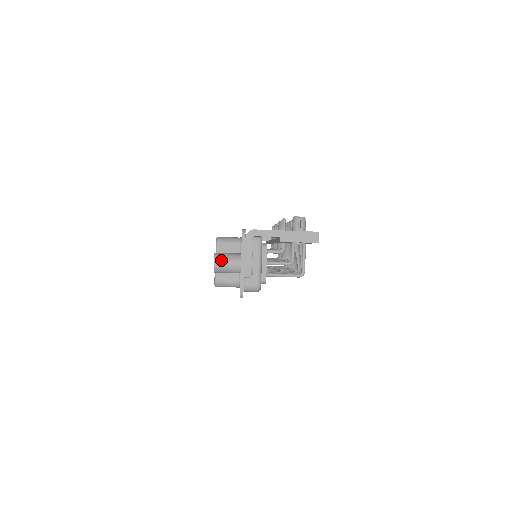
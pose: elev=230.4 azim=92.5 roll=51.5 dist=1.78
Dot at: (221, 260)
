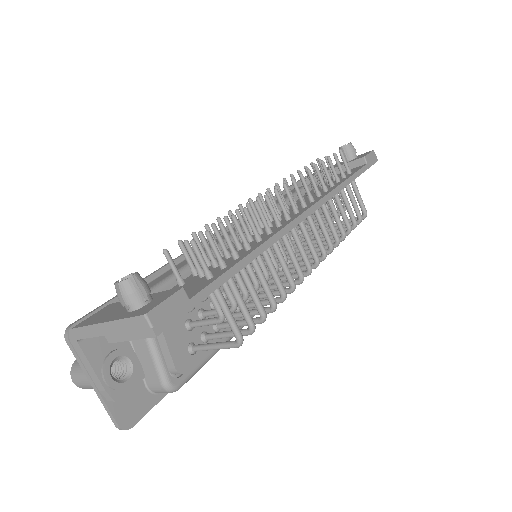
Dot at: (76, 377)
